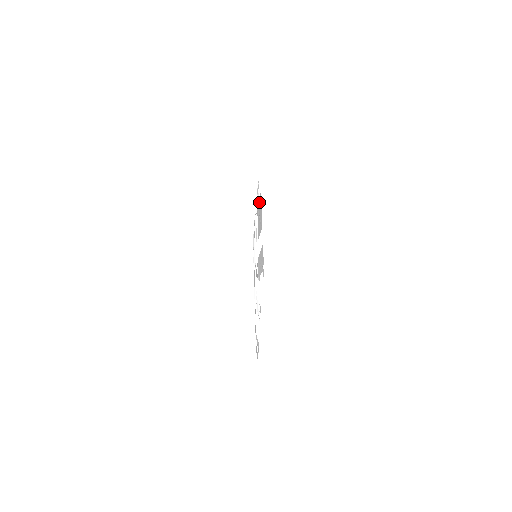
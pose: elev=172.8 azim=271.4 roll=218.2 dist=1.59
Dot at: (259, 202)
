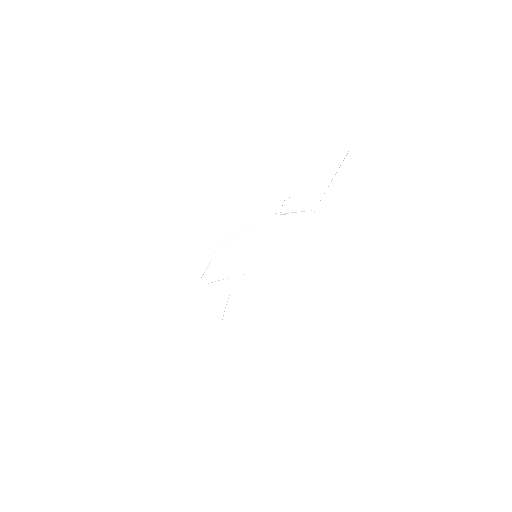
Dot at: occluded
